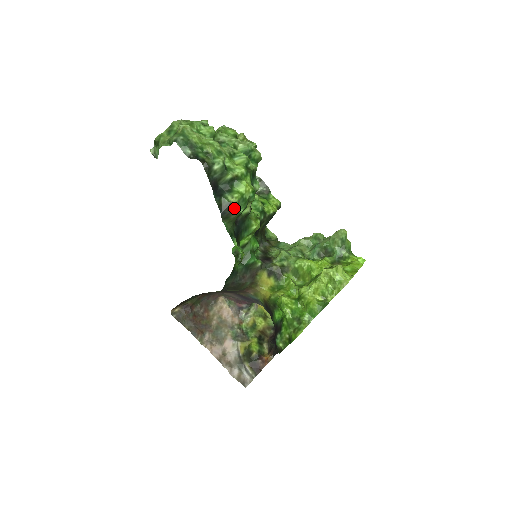
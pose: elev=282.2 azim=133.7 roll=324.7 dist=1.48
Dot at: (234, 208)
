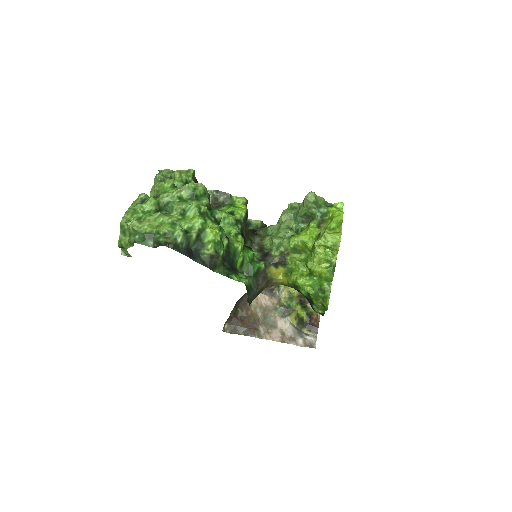
Dot at: (215, 256)
